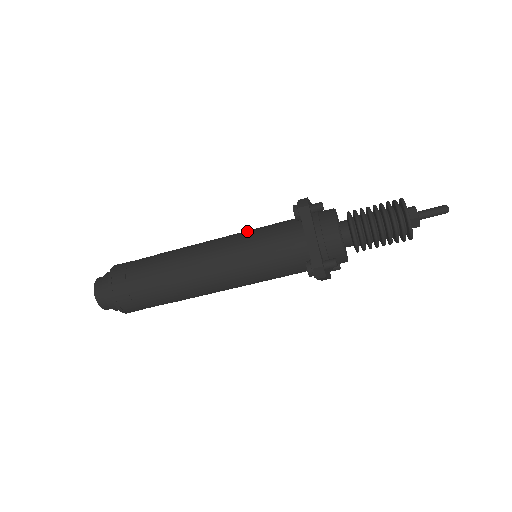
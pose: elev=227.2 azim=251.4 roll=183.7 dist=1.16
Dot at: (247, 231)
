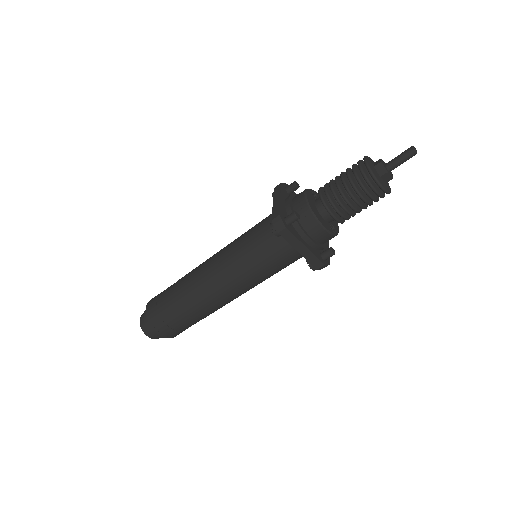
Dot at: occluded
